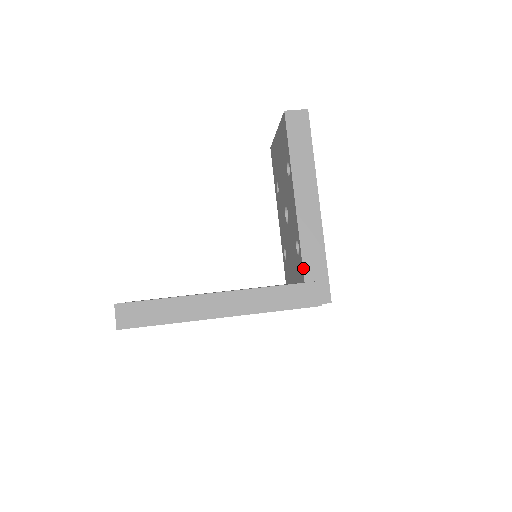
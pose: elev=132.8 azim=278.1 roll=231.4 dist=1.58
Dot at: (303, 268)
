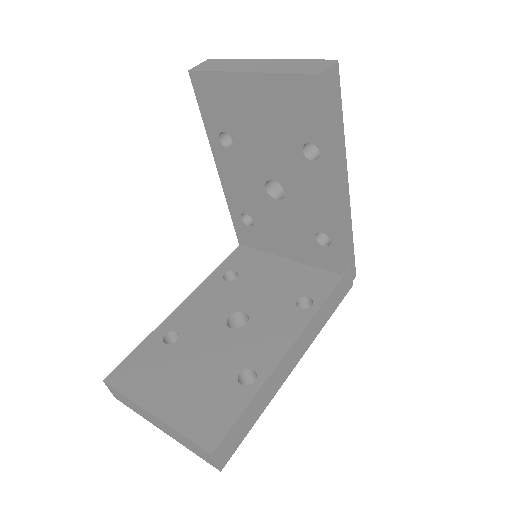
Dot at: (341, 263)
